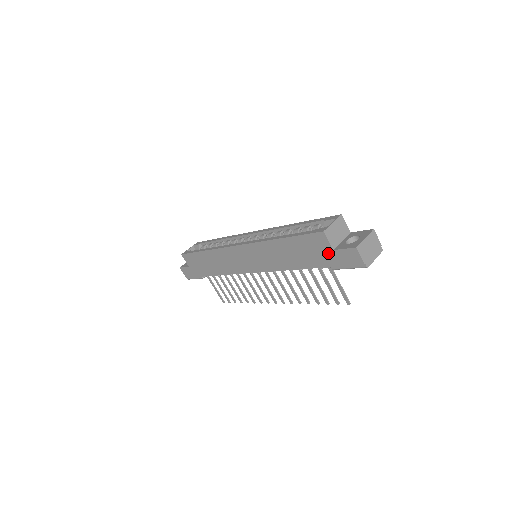
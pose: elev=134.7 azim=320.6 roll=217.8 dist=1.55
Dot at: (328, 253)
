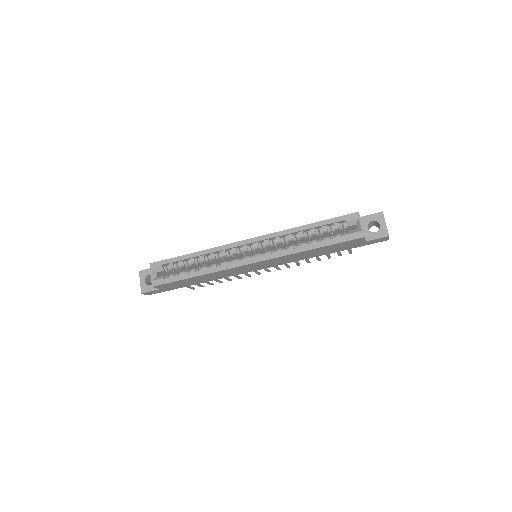
Dot at: (359, 244)
